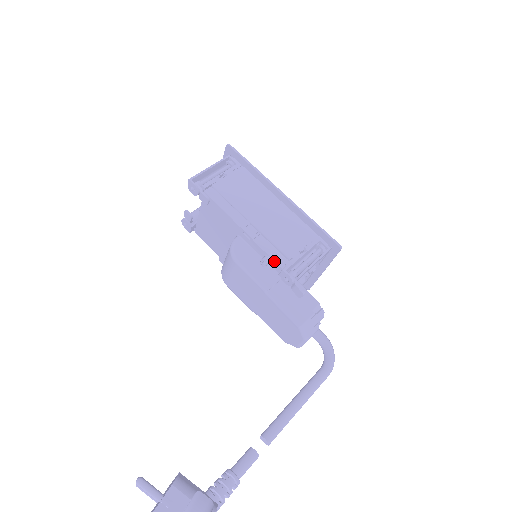
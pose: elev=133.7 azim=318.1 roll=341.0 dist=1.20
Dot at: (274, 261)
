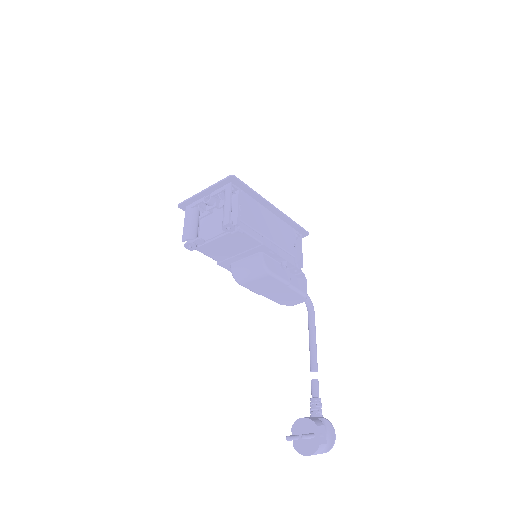
Dot at: (290, 263)
